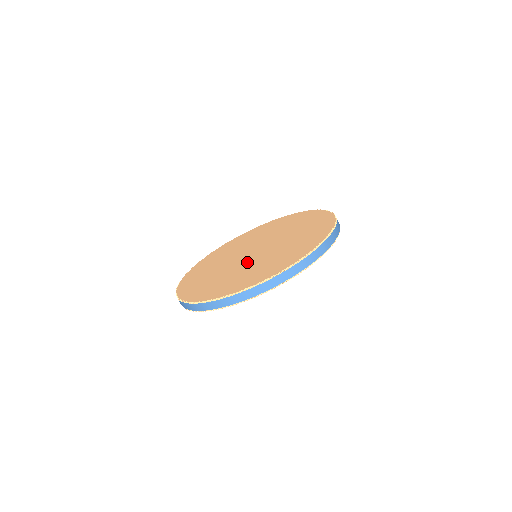
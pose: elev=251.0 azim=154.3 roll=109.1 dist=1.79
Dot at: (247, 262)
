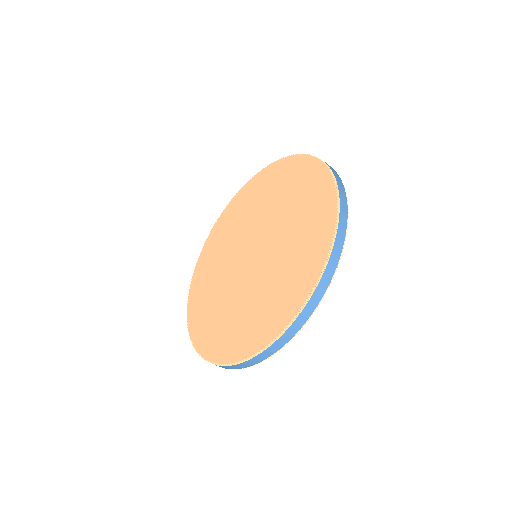
Dot at: (237, 283)
